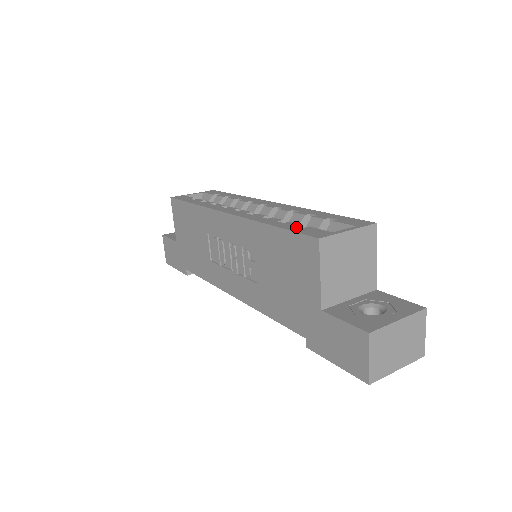
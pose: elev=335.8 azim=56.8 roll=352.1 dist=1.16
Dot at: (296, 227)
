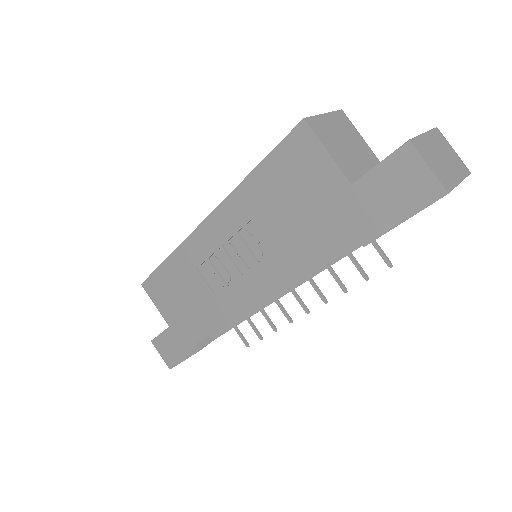
Dot at: occluded
